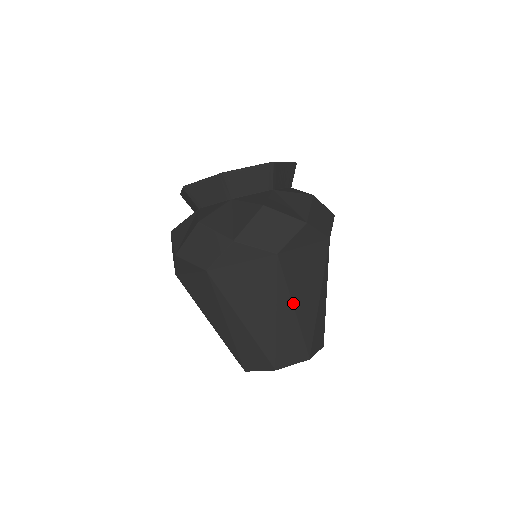
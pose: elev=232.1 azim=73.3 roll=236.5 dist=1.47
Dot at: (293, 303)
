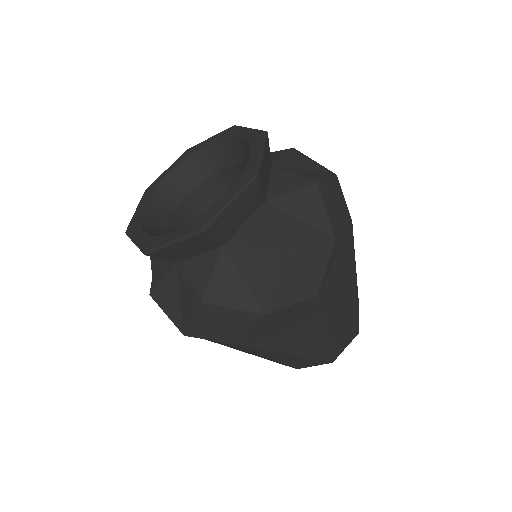
Dot at: (286, 353)
